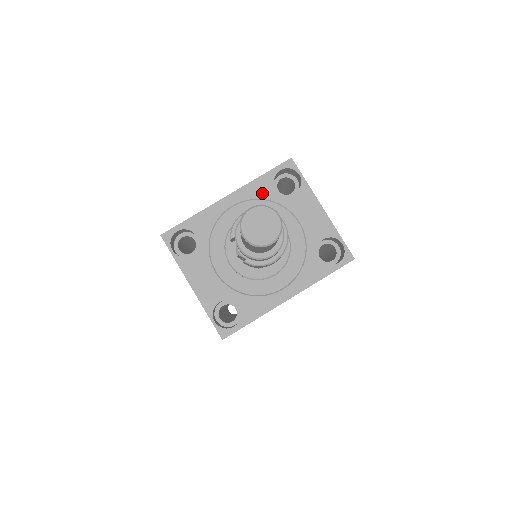
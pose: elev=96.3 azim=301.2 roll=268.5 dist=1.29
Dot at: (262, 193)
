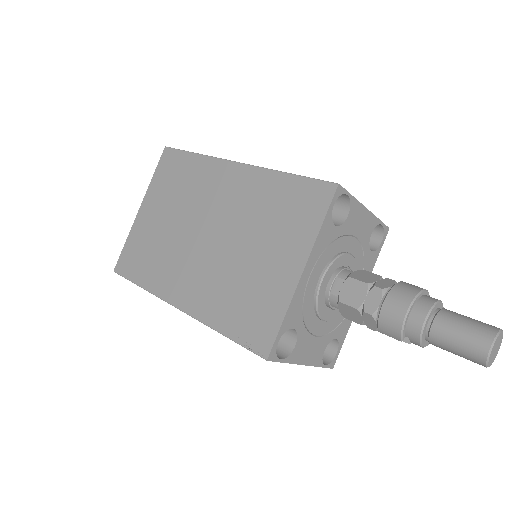
Dot at: (327, 240)
